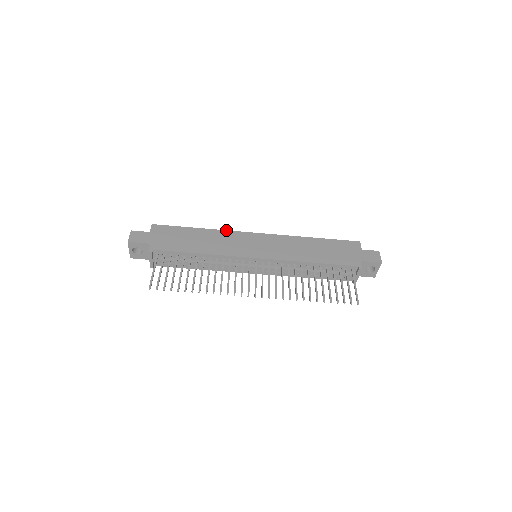
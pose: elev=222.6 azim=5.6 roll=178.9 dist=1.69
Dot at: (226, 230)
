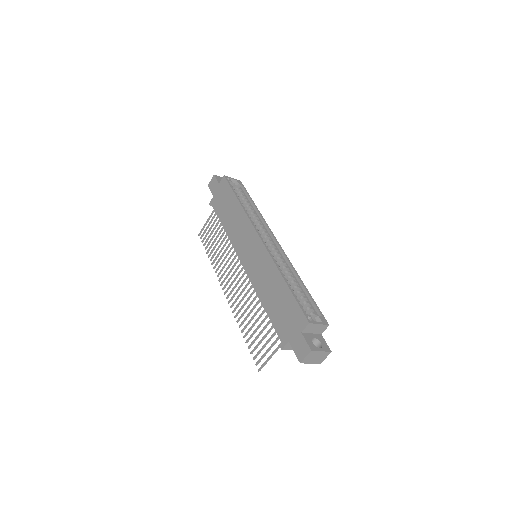
Dot at: (247, 216)
